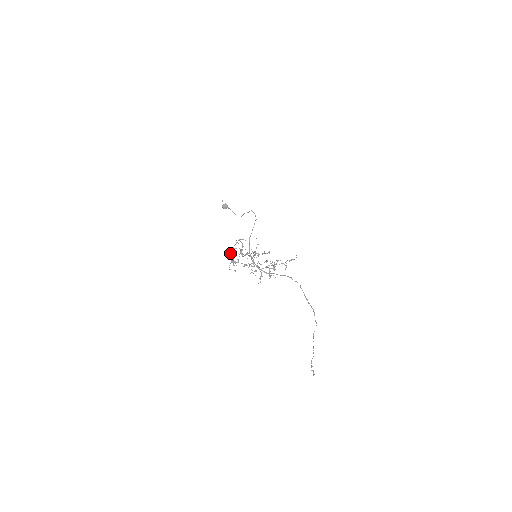
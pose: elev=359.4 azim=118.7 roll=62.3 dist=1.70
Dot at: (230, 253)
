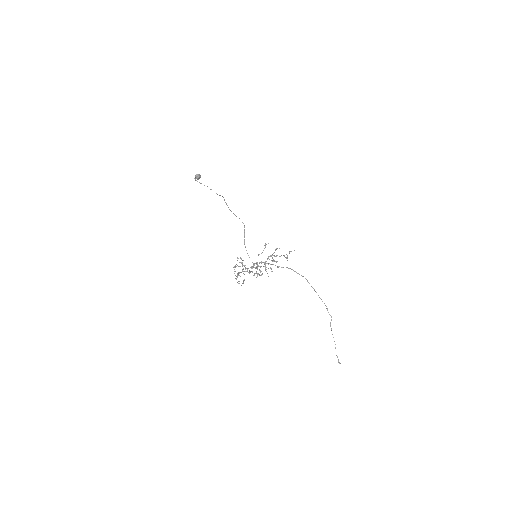
Dot at: occluded
